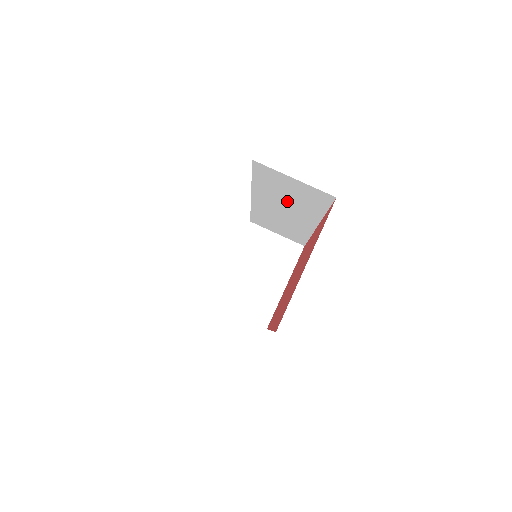
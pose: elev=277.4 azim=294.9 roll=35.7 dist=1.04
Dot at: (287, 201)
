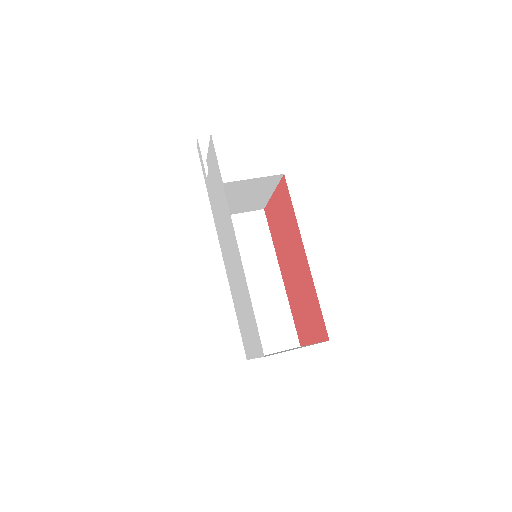
Dot at: (249, 255)
